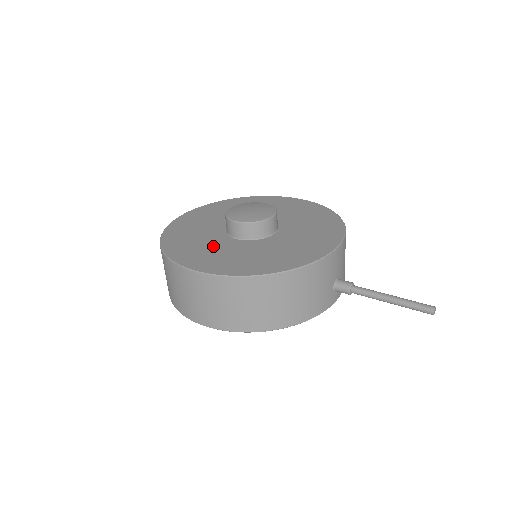
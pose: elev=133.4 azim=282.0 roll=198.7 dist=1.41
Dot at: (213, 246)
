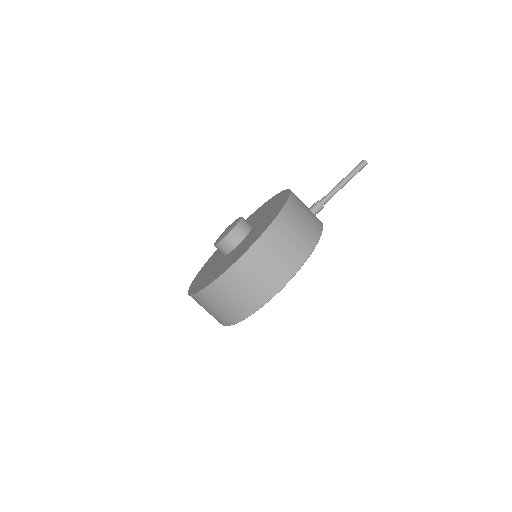
Dot at: (229, 257)
